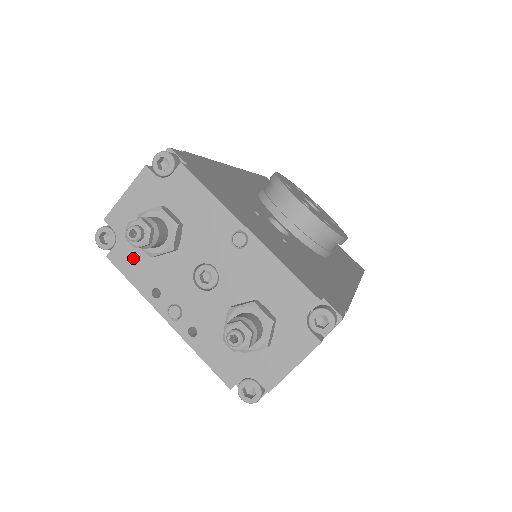
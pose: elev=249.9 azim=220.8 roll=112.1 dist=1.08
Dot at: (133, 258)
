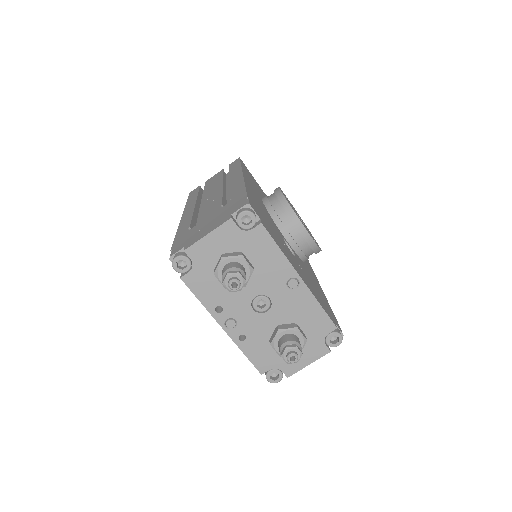
Dot at: (205, 283)
